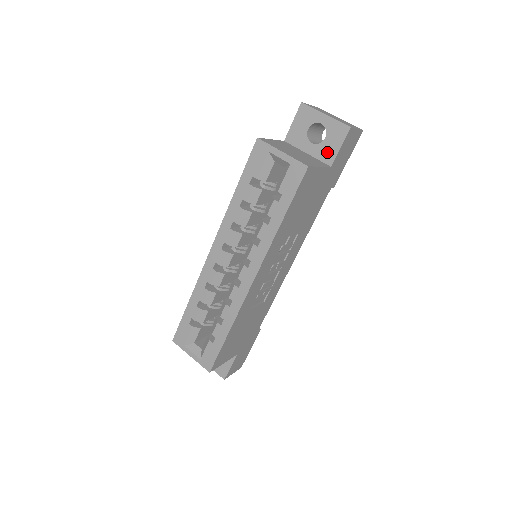
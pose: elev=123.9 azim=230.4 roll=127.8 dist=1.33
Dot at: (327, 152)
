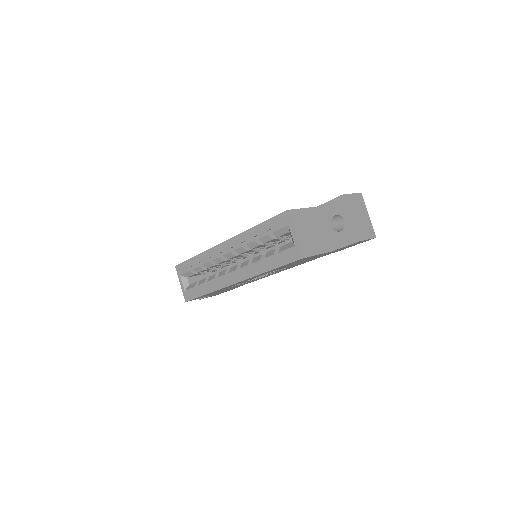
Dot at: (335, 241)
